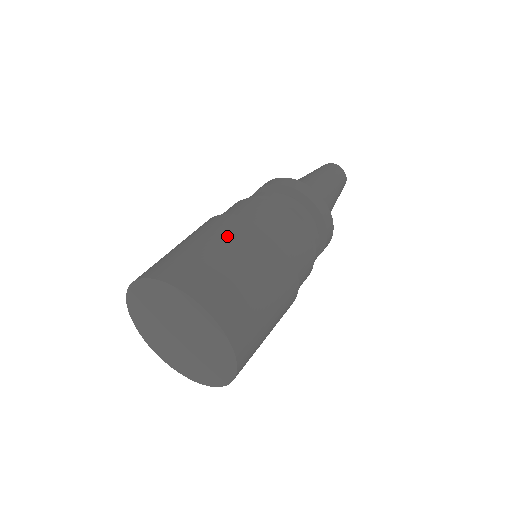
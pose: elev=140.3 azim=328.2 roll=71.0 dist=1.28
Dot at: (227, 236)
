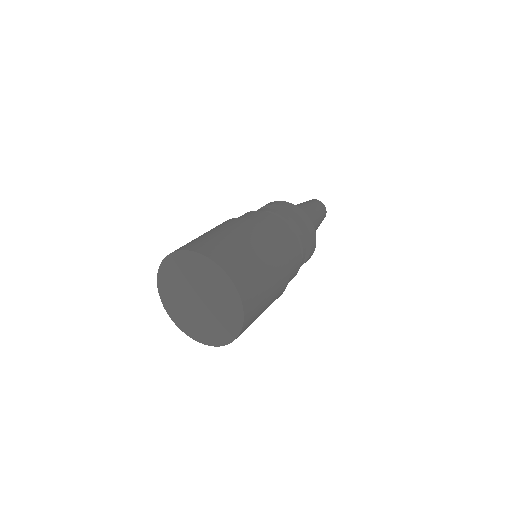
Dot at: occluded
